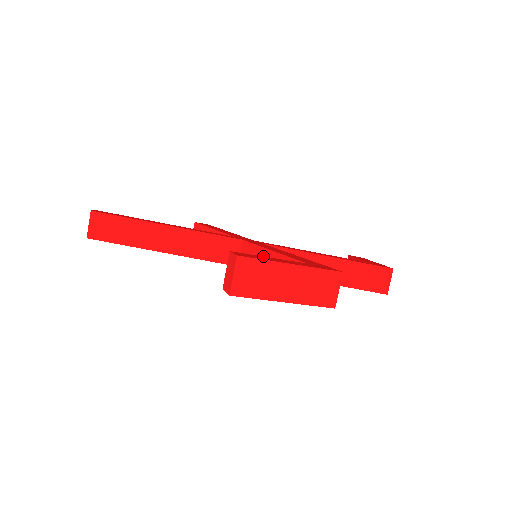
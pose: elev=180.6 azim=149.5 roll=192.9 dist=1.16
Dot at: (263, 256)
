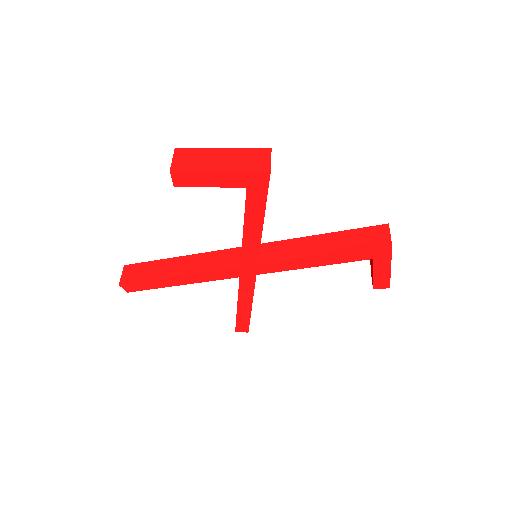
Dot at: occluded
